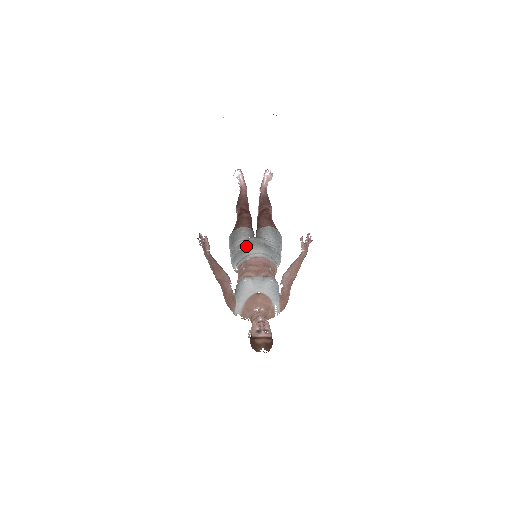
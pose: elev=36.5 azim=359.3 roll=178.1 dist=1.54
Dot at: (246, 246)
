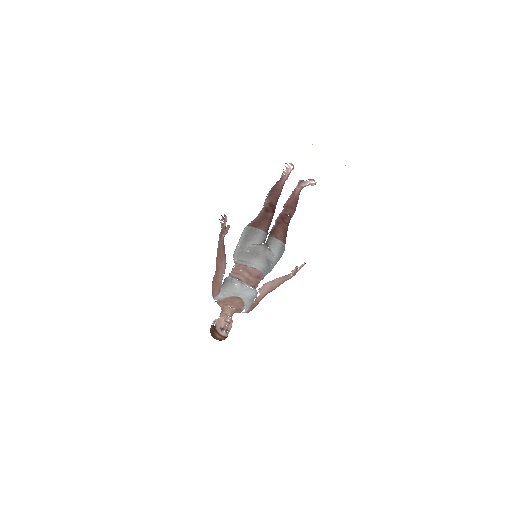
Dot at: (254, 254)
